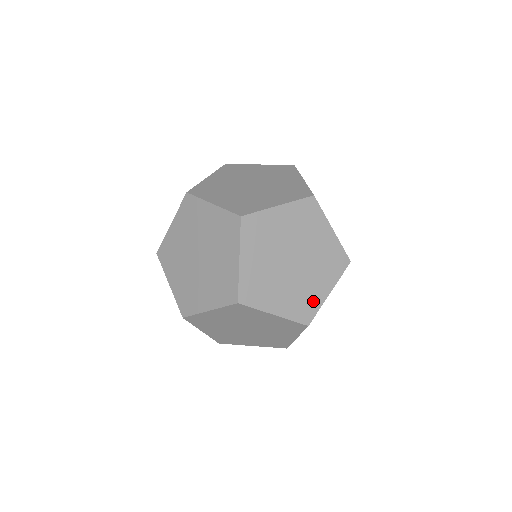
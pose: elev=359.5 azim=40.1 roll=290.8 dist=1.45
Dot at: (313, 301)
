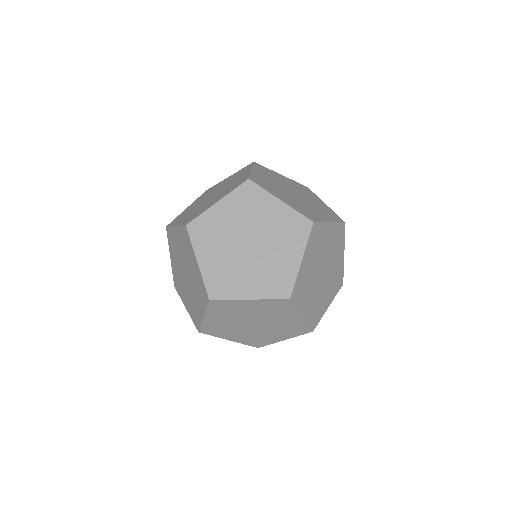
Dot at: (267, 341)
